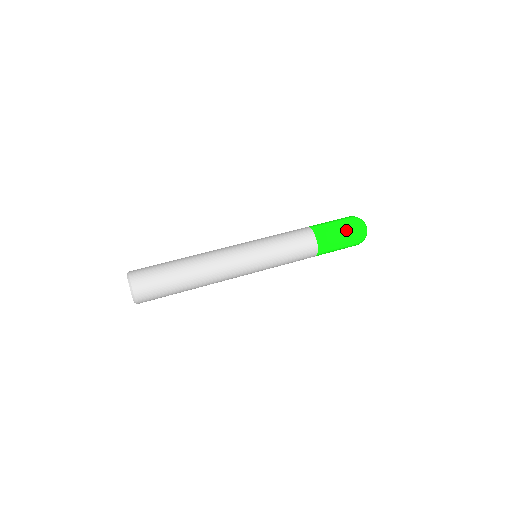
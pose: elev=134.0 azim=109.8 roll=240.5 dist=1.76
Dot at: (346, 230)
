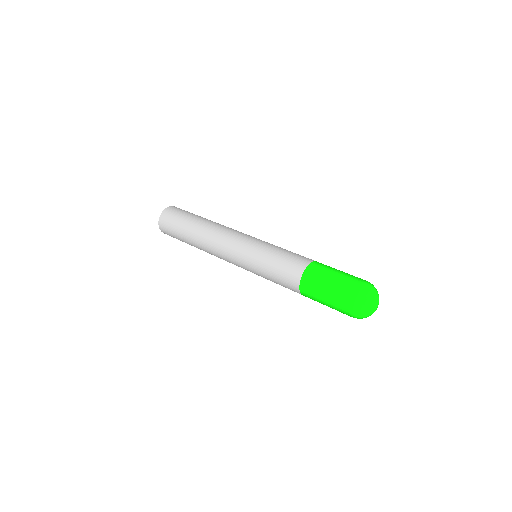
Dot at: (334, 299)
